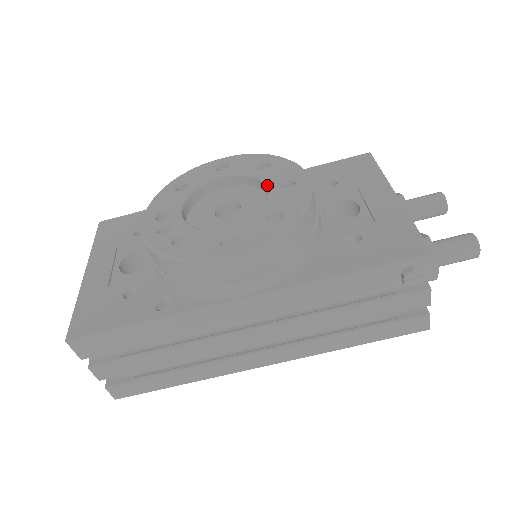
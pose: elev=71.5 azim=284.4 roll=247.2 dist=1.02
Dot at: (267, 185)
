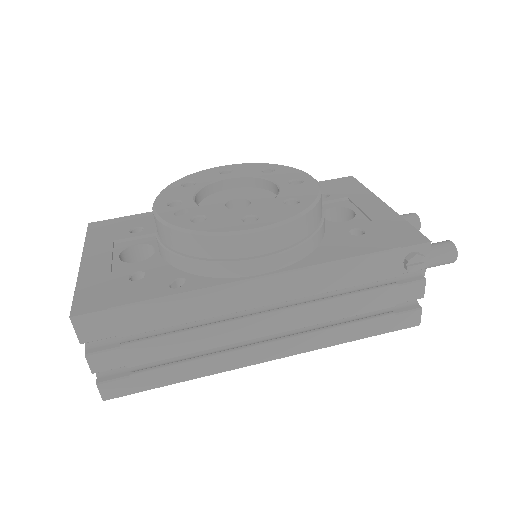
Dot at: (276, 182)
